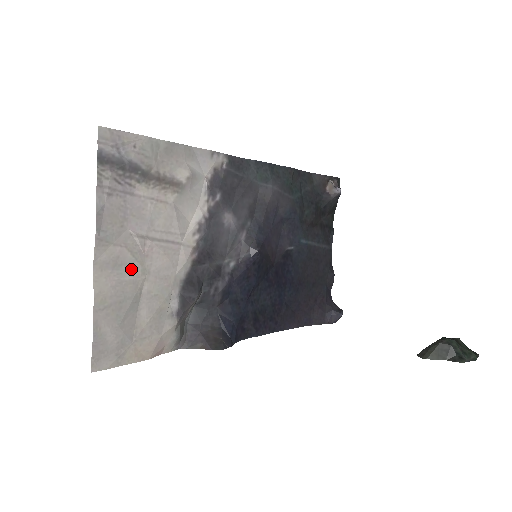
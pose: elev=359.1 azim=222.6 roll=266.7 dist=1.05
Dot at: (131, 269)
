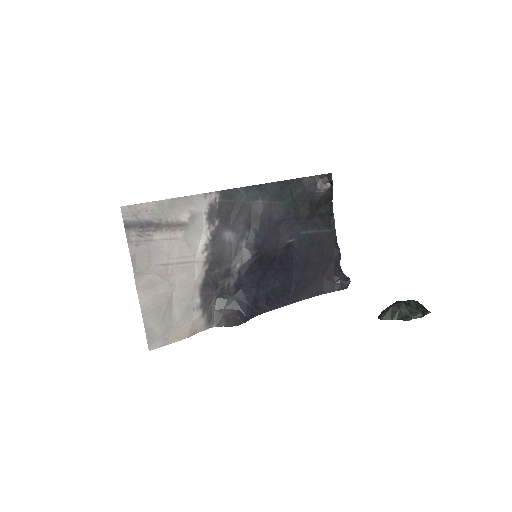
Dot at: (162, 286)
